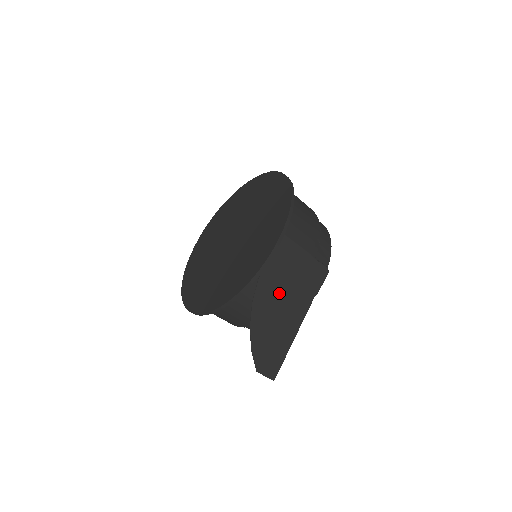
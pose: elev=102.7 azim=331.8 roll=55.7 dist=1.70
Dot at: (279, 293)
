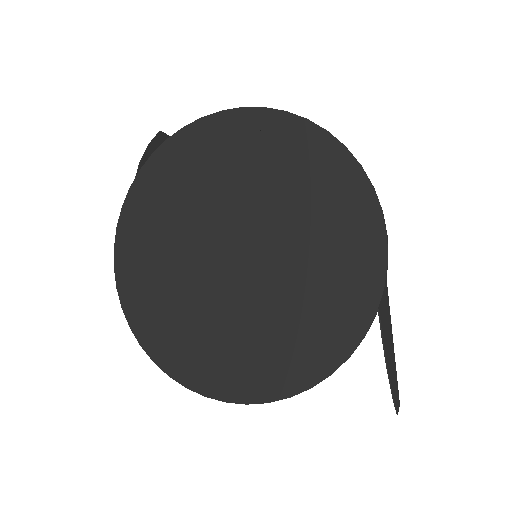
Dot at: (382, 299)
